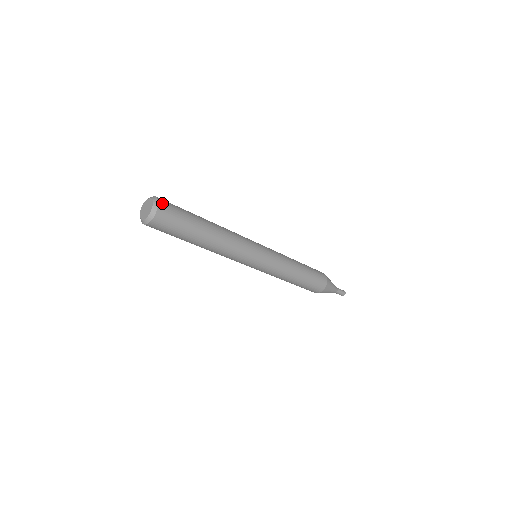
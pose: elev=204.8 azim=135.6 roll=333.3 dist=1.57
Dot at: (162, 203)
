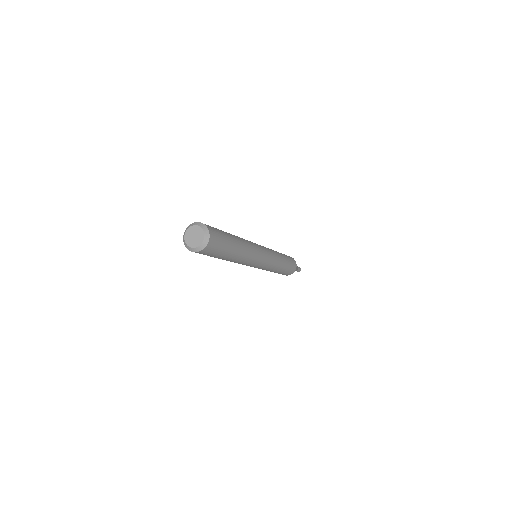
Dot at: (210, 229)
